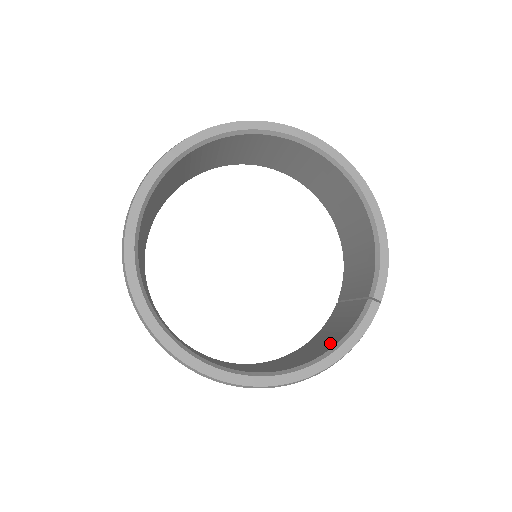
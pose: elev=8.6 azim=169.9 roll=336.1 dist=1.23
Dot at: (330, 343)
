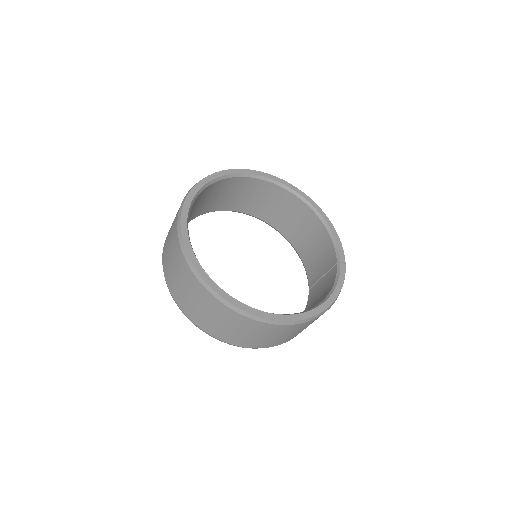
Dot at: occluded
